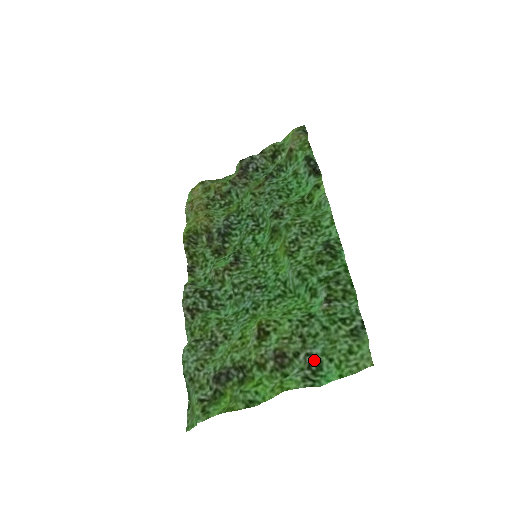
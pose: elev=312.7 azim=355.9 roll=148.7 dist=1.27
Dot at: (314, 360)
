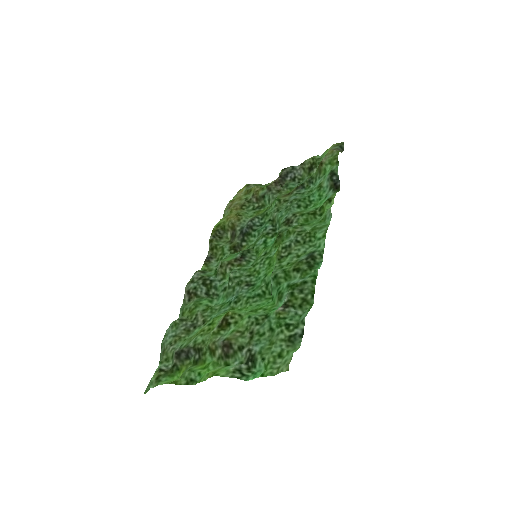
Dot at: (252, 356)
